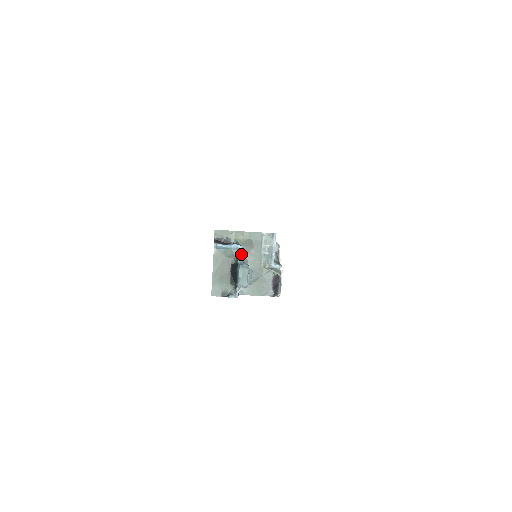
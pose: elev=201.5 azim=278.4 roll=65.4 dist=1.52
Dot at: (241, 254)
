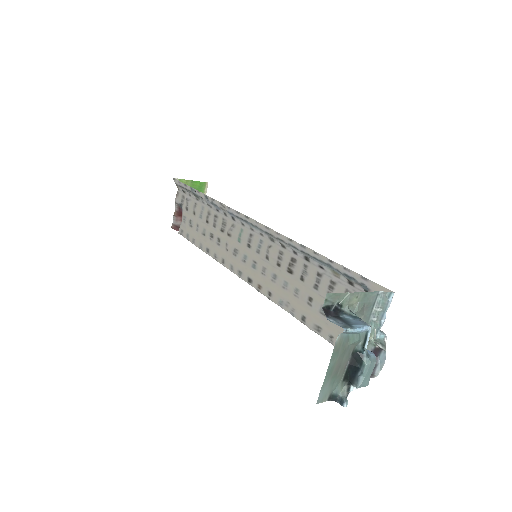
Dot at: (368, 338)
